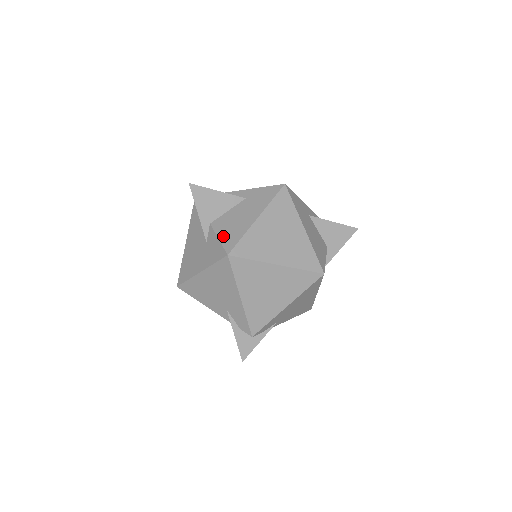
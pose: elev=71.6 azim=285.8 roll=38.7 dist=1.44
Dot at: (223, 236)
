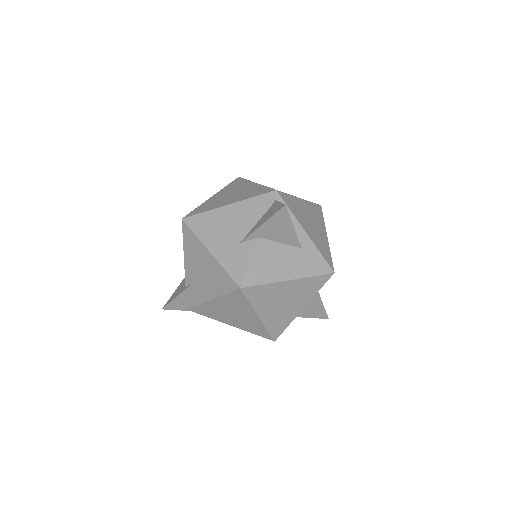
Dot at: (255, 265)
